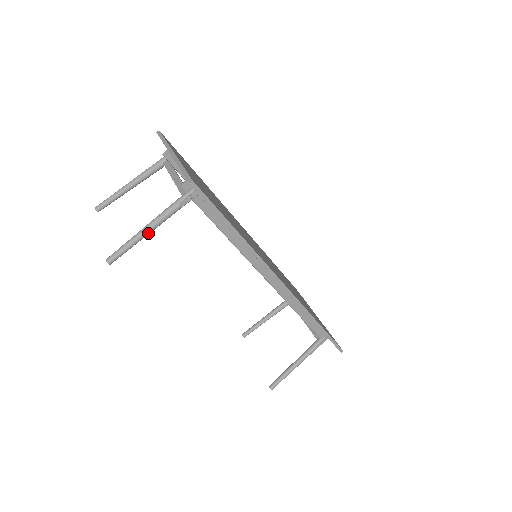
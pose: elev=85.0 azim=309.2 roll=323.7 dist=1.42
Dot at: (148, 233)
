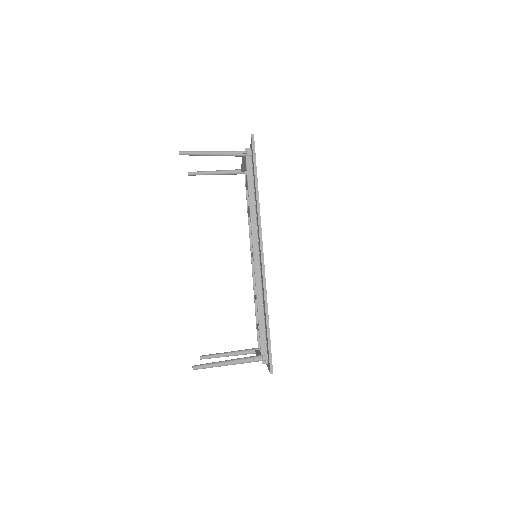
Dot at: (211, 154)
